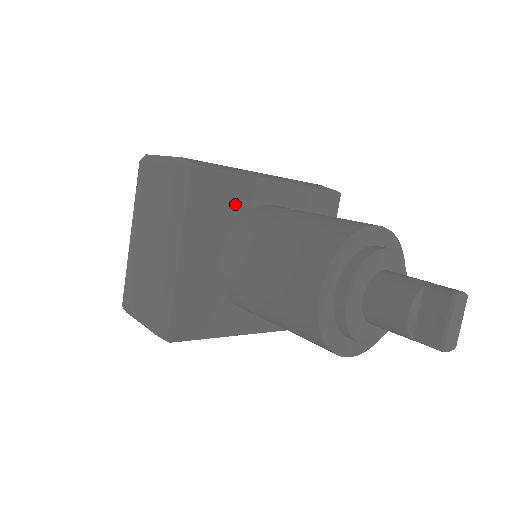
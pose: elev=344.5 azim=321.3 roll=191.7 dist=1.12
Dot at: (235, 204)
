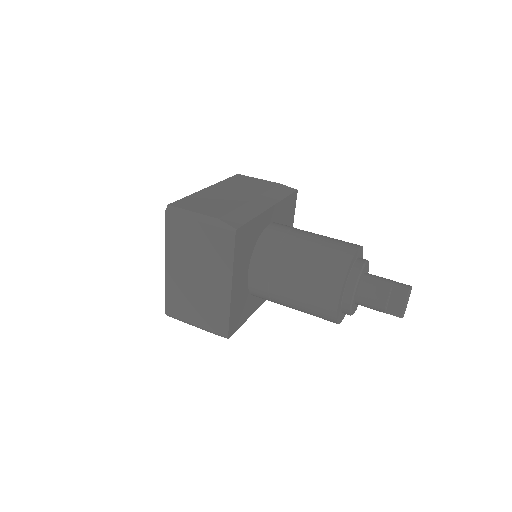
Dot at: (253, 238)
